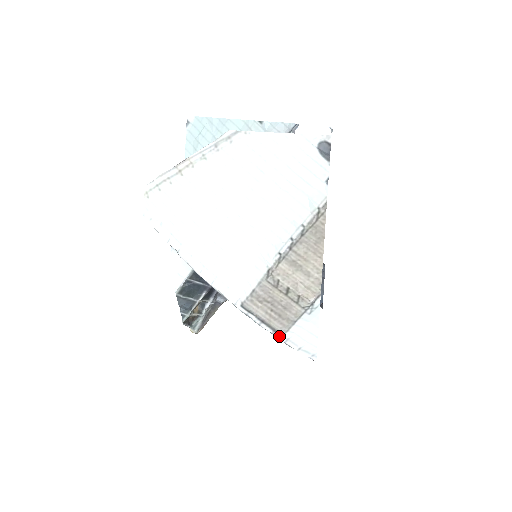
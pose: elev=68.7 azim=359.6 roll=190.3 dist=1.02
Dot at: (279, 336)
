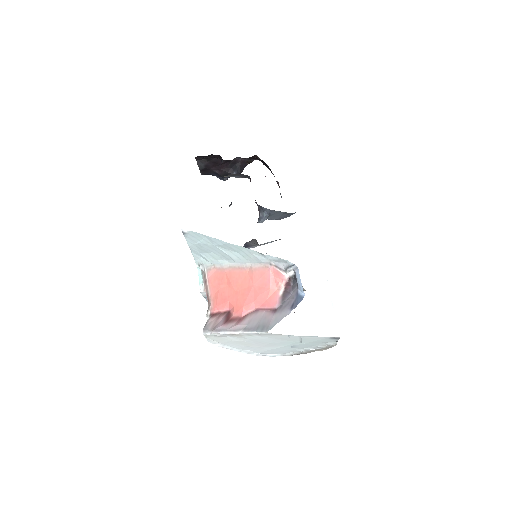
Dot at: occluded
